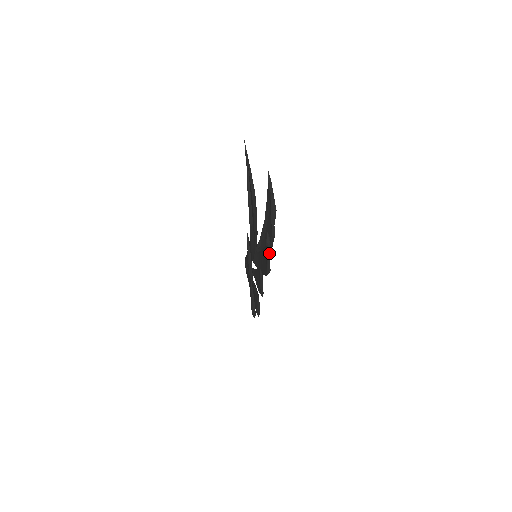
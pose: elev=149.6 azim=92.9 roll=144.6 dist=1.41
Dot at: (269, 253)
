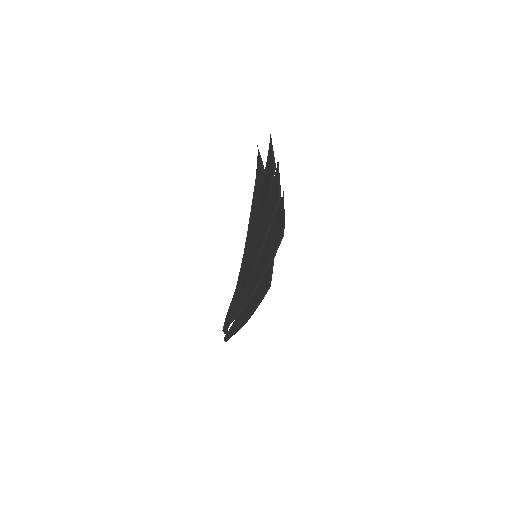
Dot at: occluded
